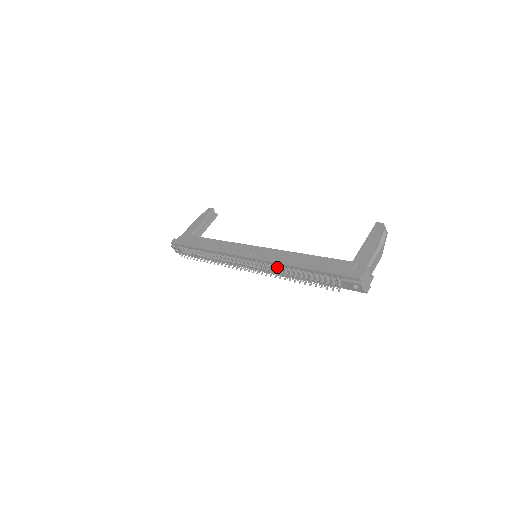
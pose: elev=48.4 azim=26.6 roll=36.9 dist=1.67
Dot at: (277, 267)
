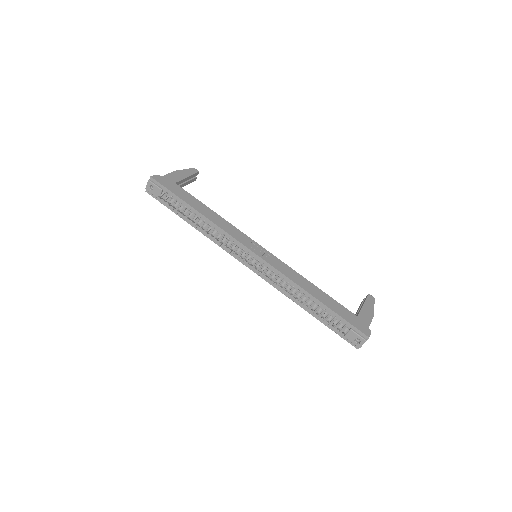
Dot at: (286, 282)
